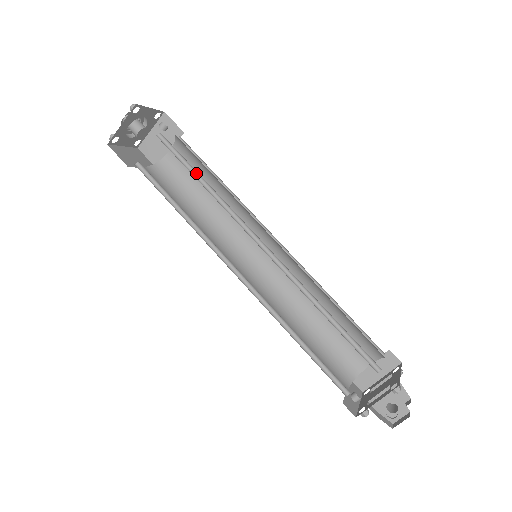
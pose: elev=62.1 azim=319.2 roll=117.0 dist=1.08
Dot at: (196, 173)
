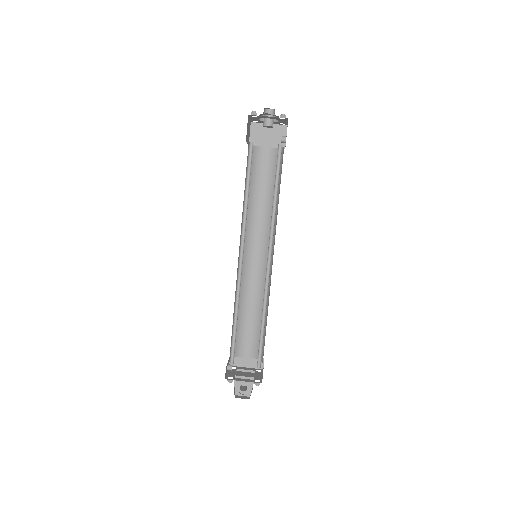
Dot at: (276, 187)
